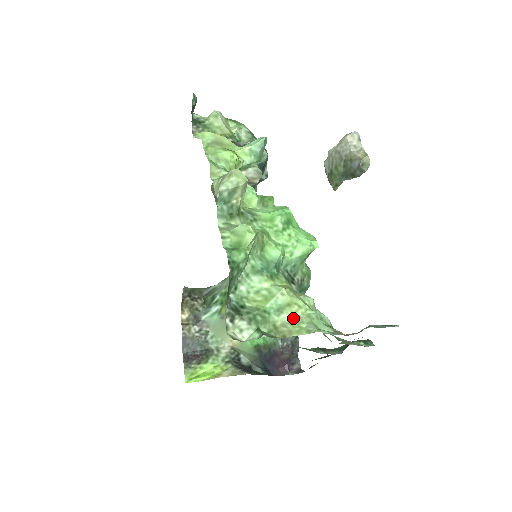
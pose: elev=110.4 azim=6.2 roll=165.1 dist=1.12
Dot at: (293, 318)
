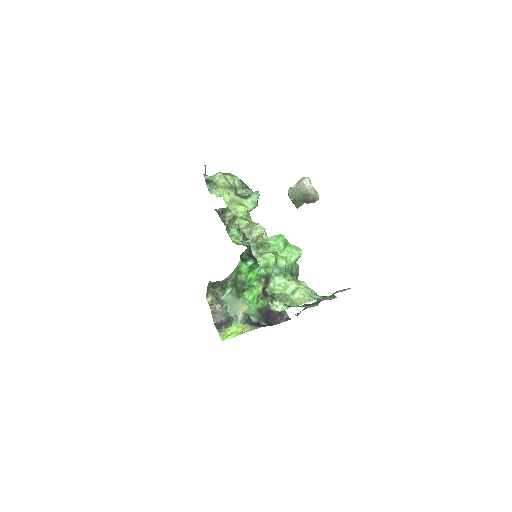
Dot at: (300, 295)
